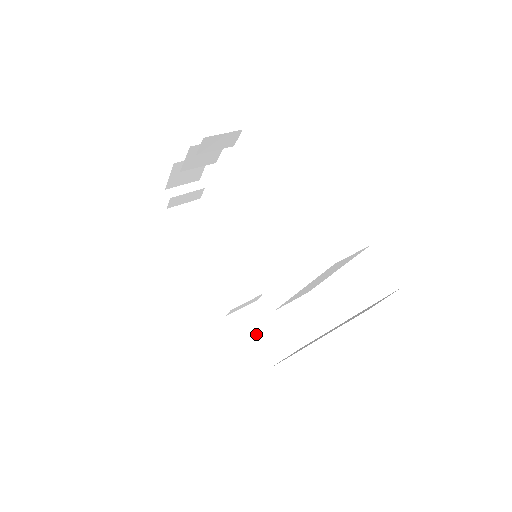
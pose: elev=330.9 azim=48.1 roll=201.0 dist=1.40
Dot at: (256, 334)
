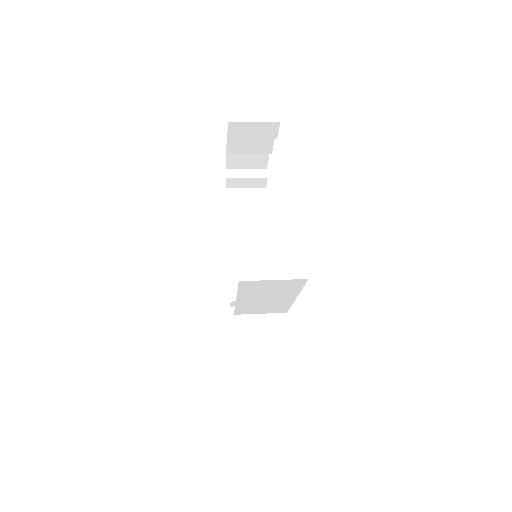
Dot at: (243, 335)
